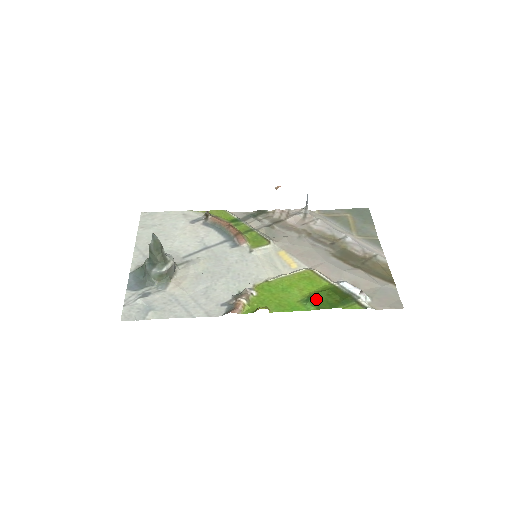
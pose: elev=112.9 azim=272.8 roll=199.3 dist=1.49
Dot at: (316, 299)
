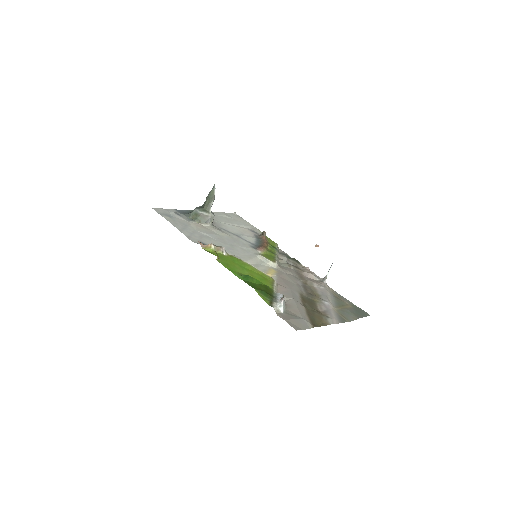
Dot at: (250, 279)
